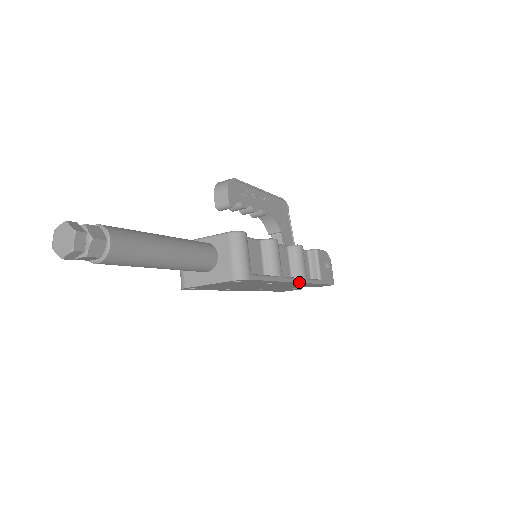
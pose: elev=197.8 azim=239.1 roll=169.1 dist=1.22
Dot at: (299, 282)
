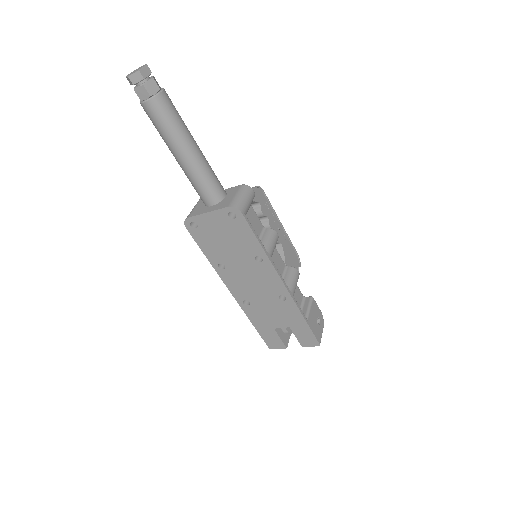
Dot at: (284, 284)
